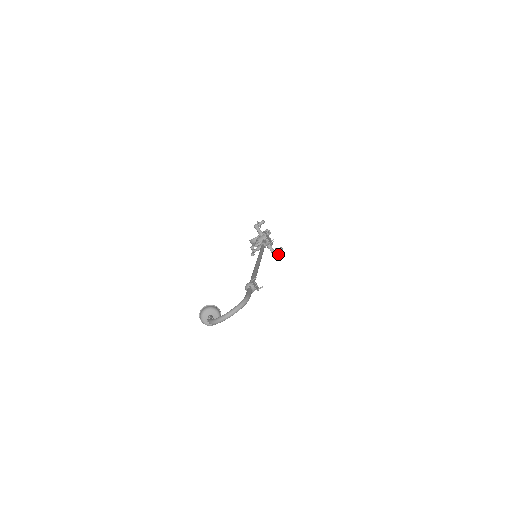
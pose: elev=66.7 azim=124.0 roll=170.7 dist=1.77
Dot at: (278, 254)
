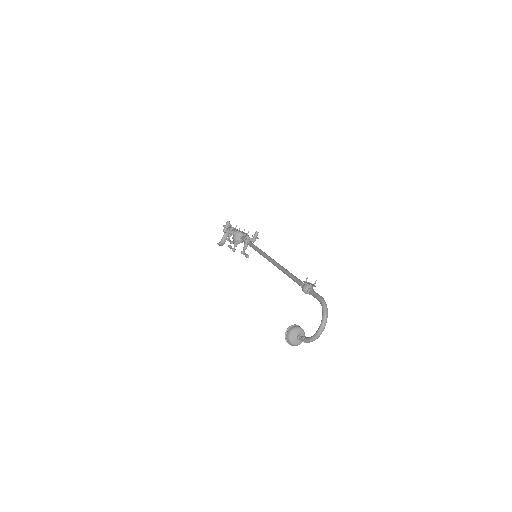
Dot at: occluded
